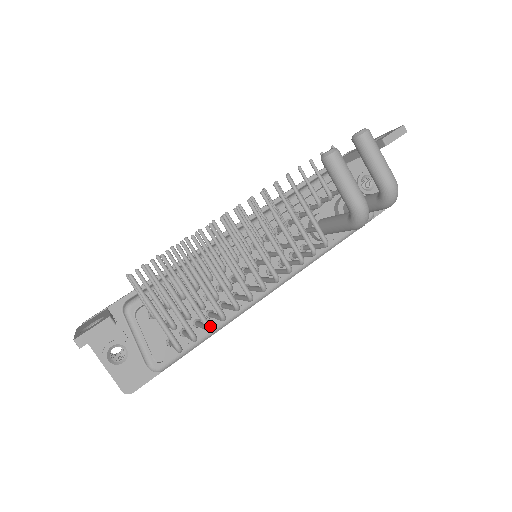
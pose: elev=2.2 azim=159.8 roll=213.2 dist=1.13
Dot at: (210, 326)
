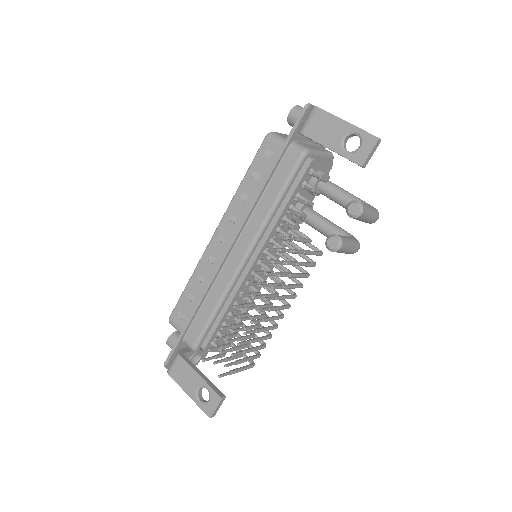
Dot at: occluded
